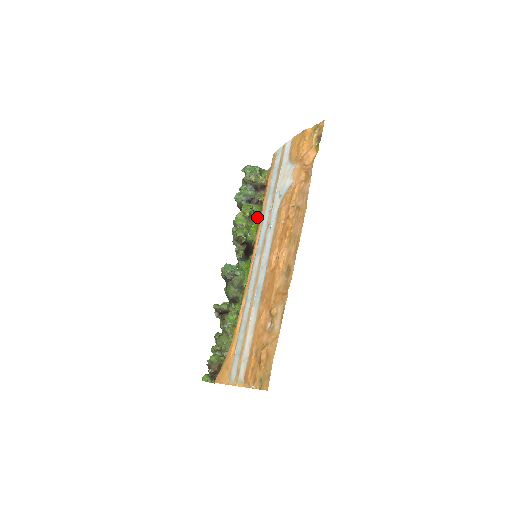
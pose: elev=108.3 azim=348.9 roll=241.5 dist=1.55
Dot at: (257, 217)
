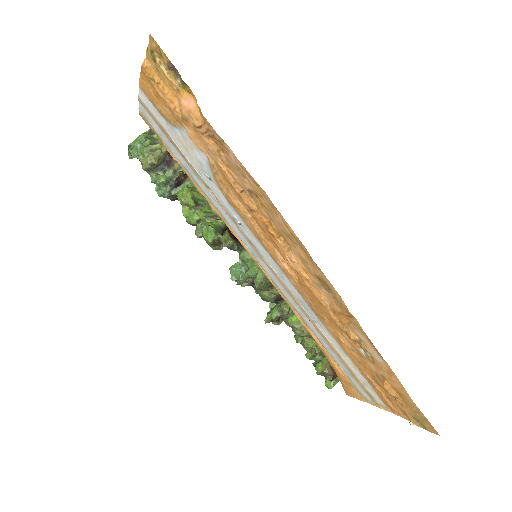
Dot at: occluded
